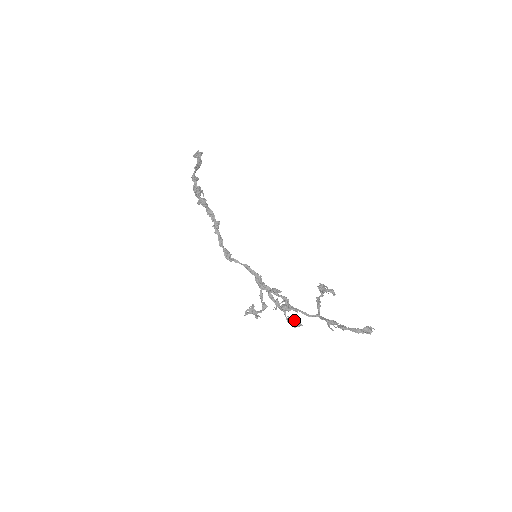
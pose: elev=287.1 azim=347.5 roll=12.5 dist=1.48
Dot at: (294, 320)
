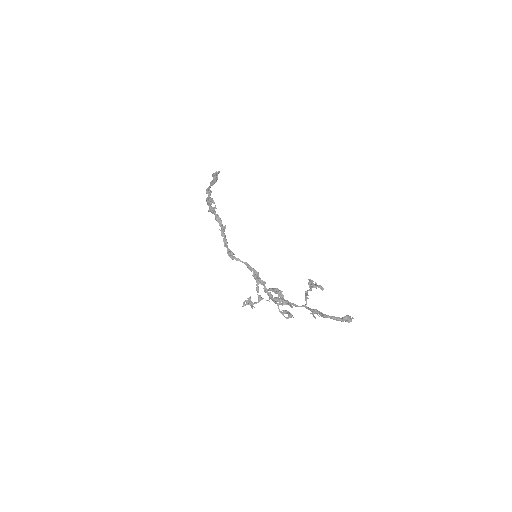
Dot at: (287, 313)
